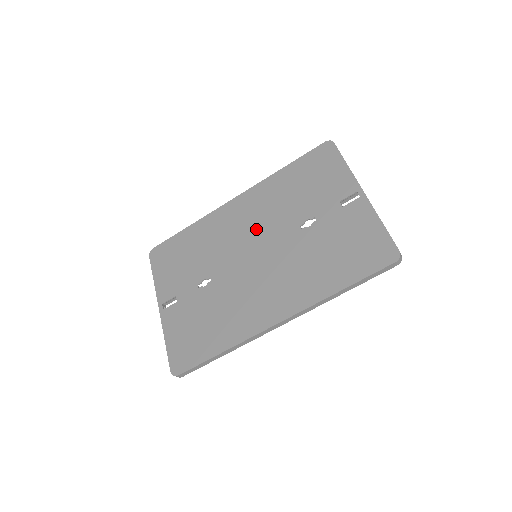
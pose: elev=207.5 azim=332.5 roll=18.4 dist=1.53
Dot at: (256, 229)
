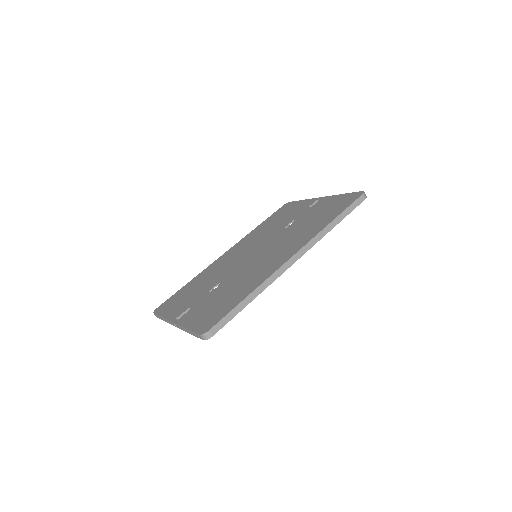
Dot at: (250, 248)
